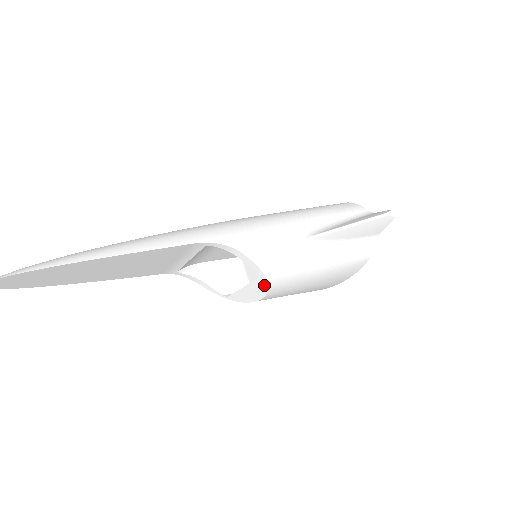
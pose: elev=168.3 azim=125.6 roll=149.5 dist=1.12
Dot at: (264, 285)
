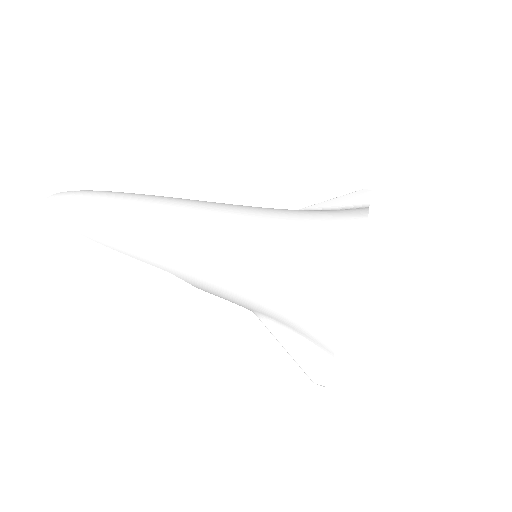
Dot at: occluded
